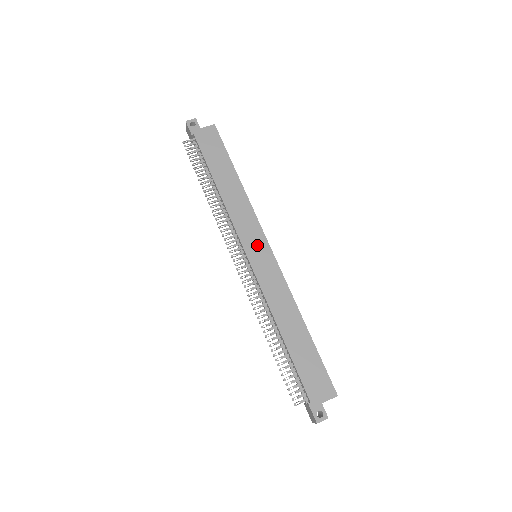
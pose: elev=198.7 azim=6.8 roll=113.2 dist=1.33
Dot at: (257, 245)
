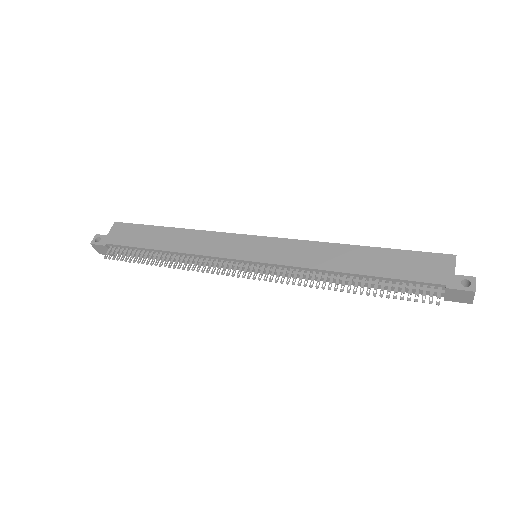
Dot at: (246, 246)
